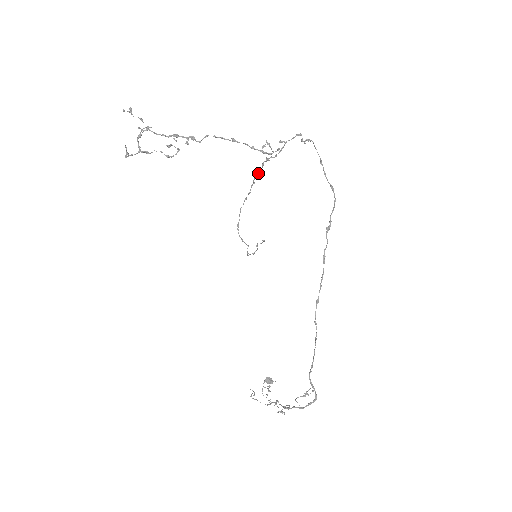
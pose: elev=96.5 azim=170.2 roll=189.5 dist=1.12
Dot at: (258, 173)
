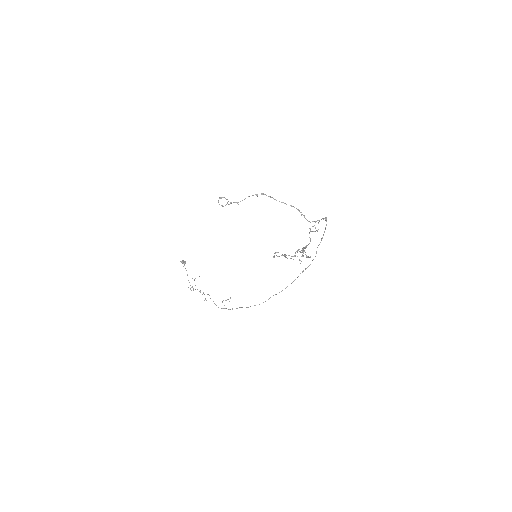
Dot at: occluded
